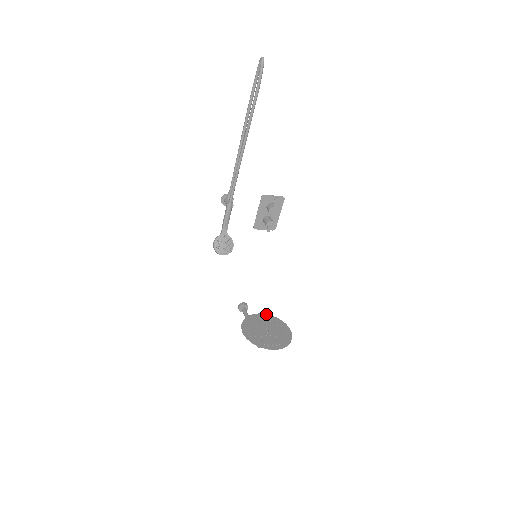
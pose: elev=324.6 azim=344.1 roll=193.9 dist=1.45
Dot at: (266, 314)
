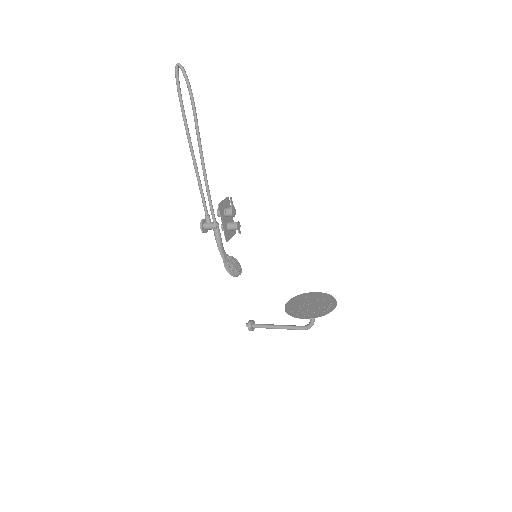
Dot at: (289, 300)
